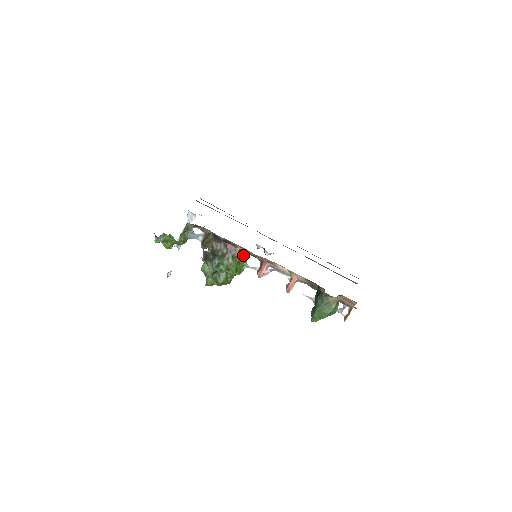
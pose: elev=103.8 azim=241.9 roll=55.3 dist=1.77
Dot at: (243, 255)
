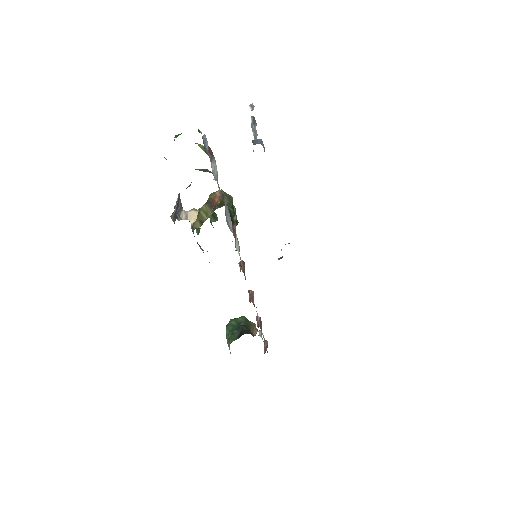
Dot at: occluded
